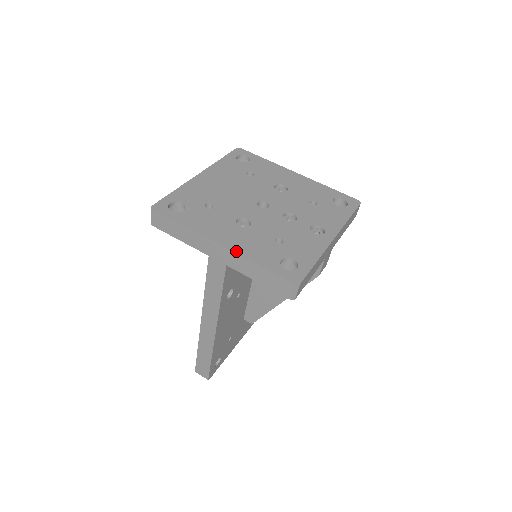
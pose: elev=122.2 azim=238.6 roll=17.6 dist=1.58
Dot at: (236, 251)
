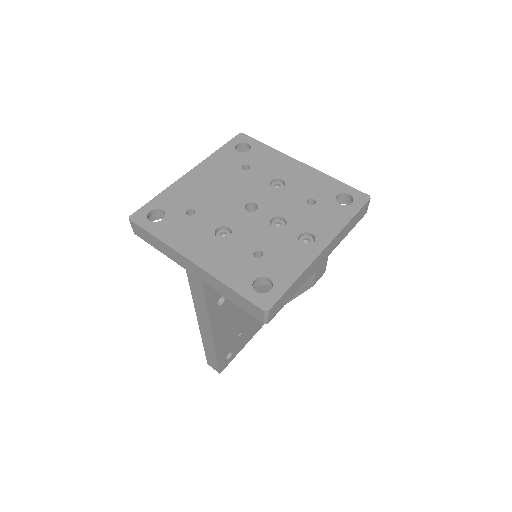
Dot at: (207, 269)
